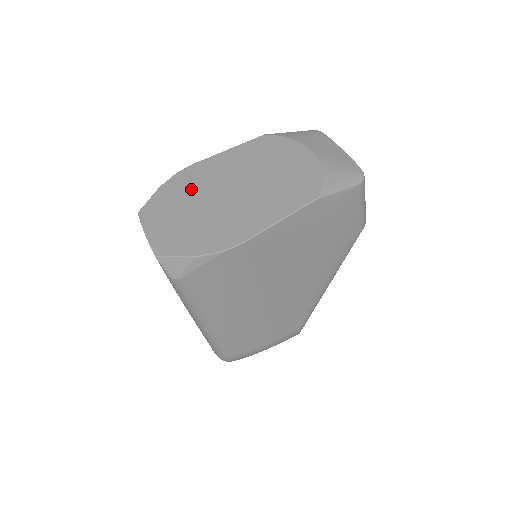
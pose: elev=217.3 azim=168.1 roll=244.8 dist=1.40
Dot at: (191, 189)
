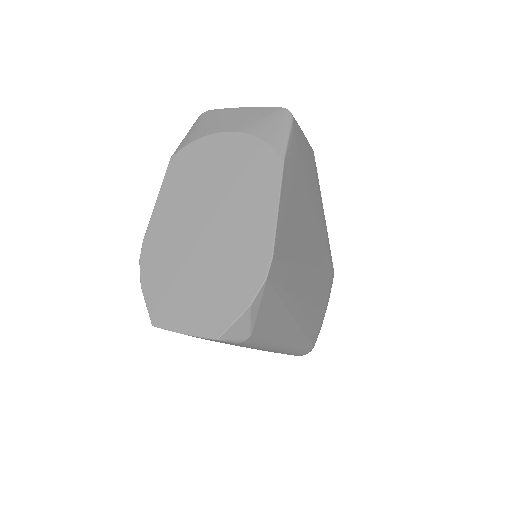
Dot at: (171, 261)
